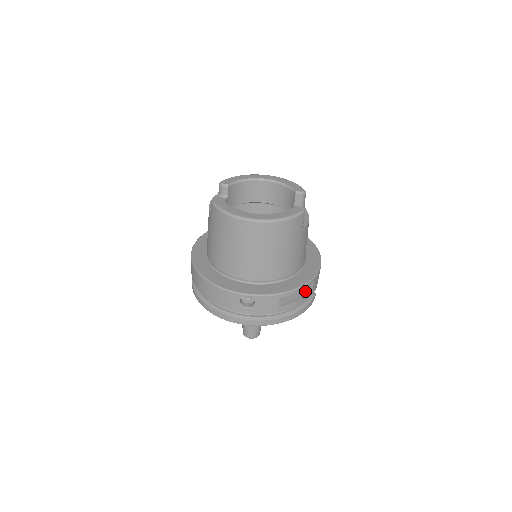
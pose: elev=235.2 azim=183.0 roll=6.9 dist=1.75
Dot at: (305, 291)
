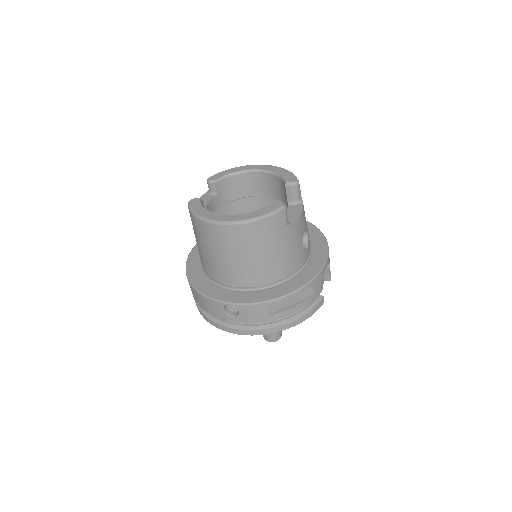
Dot at: (302, 297)
